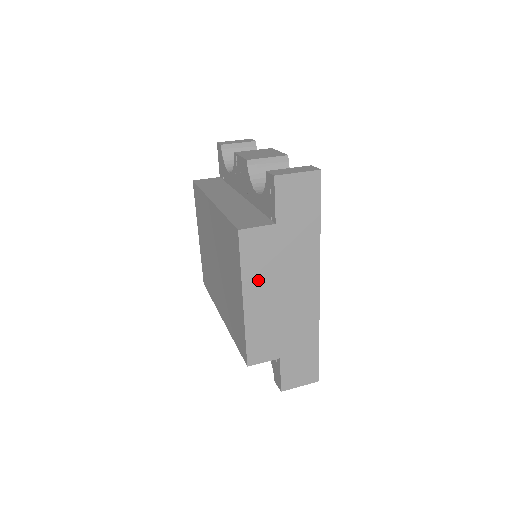
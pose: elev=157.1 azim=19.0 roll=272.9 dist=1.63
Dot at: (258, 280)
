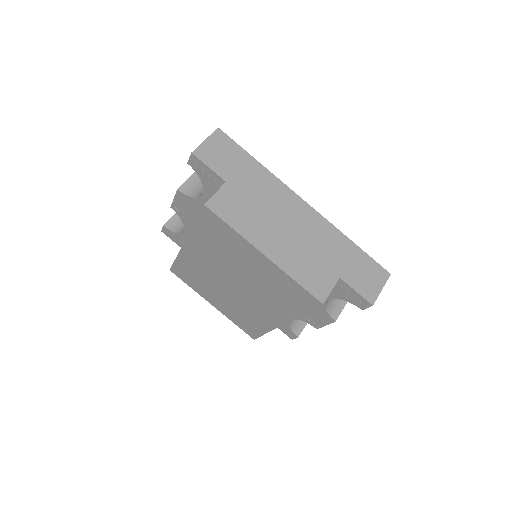
Dot at: (256, 230)
